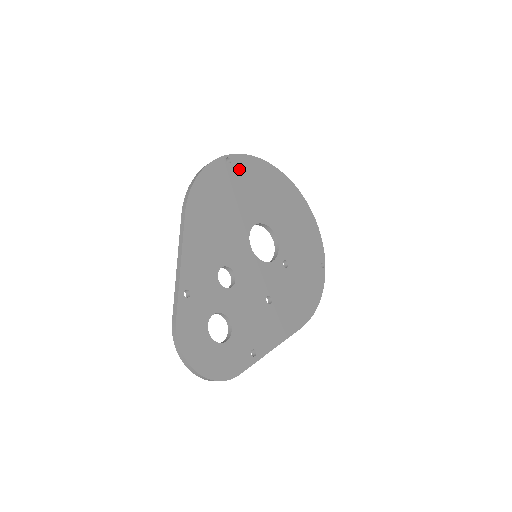
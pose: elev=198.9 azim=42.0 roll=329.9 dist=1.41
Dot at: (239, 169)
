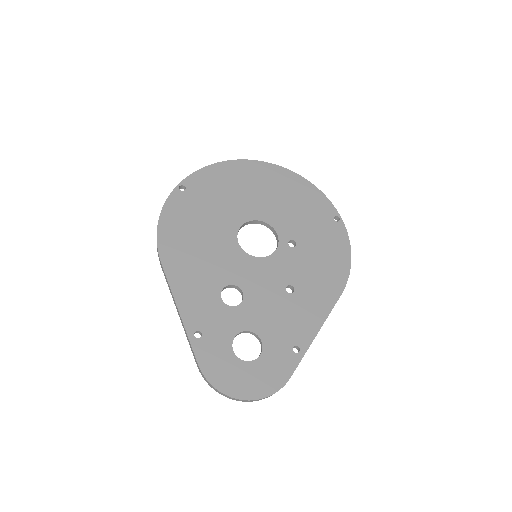
Dot at: (197, 188)
